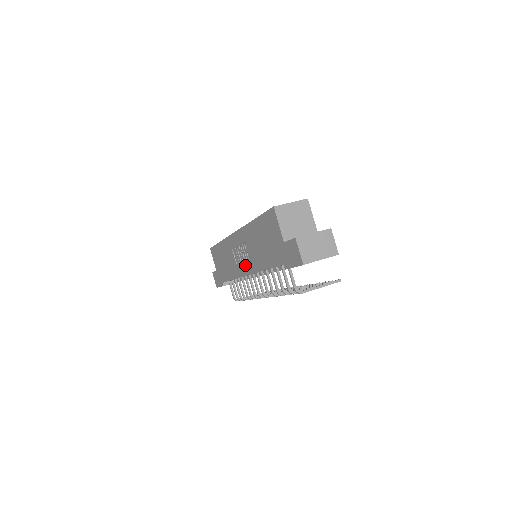
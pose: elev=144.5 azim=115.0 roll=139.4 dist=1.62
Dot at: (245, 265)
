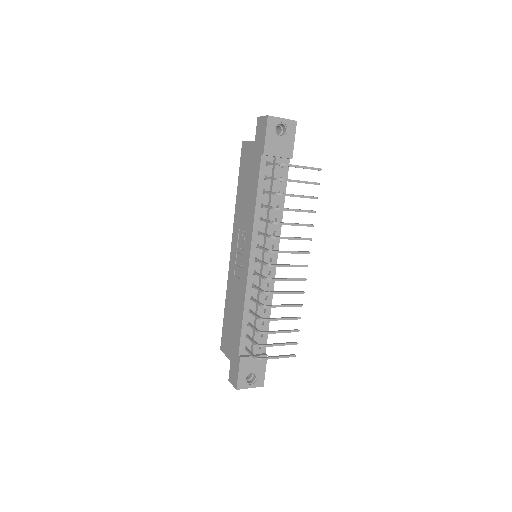
Dot at: (245, 252)
